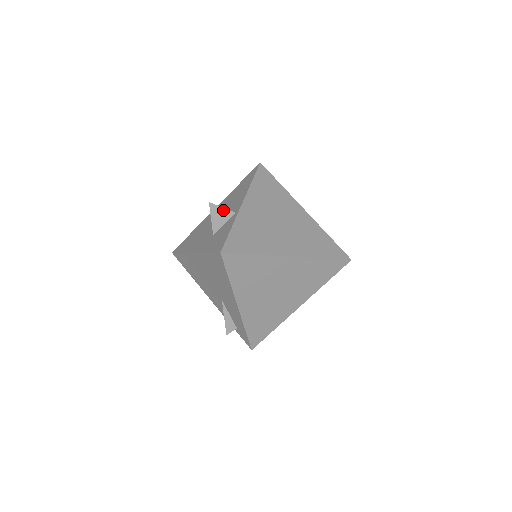
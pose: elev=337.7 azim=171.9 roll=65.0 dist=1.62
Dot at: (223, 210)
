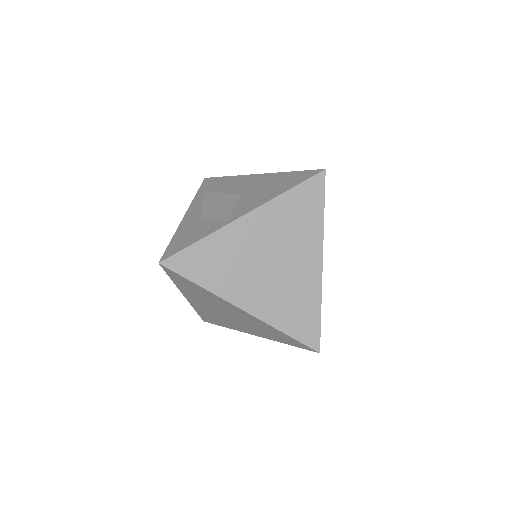
Dot at: (216, 209)
